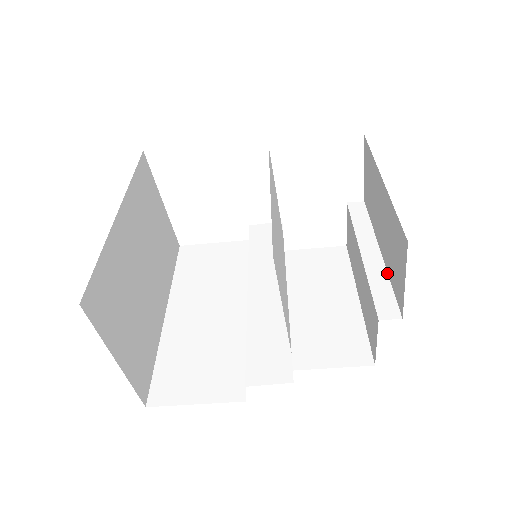
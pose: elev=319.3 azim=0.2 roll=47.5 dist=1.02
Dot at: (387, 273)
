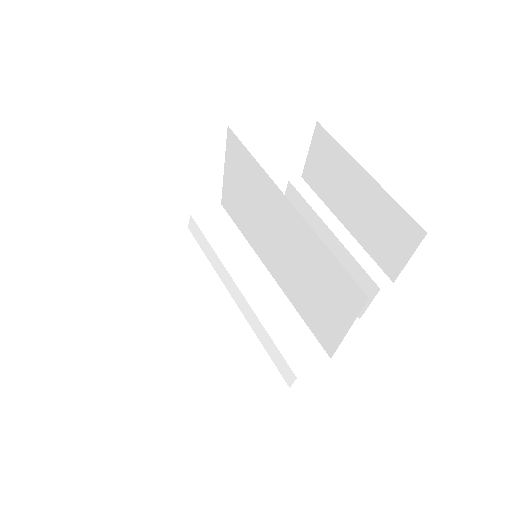
Dot at: (361, 245)
